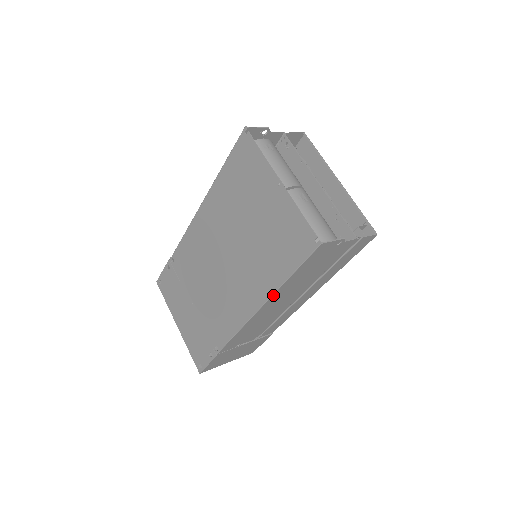
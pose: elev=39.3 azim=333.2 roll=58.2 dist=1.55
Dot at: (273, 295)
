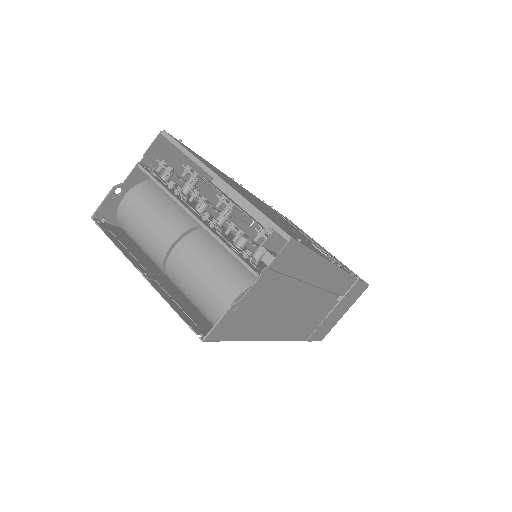
Dot at: (257, 340)
